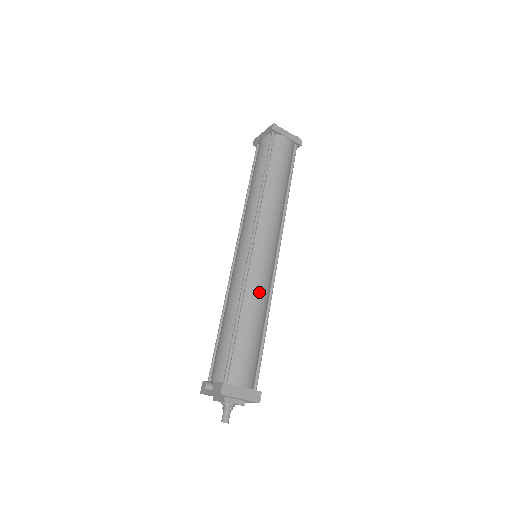
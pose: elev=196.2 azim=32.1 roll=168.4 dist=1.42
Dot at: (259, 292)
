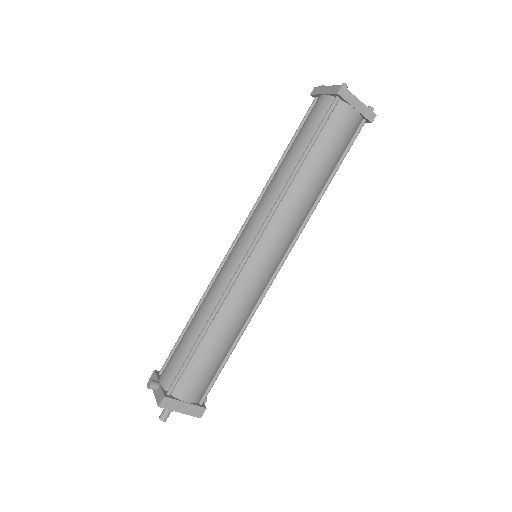
Dot at: (239, 309)
